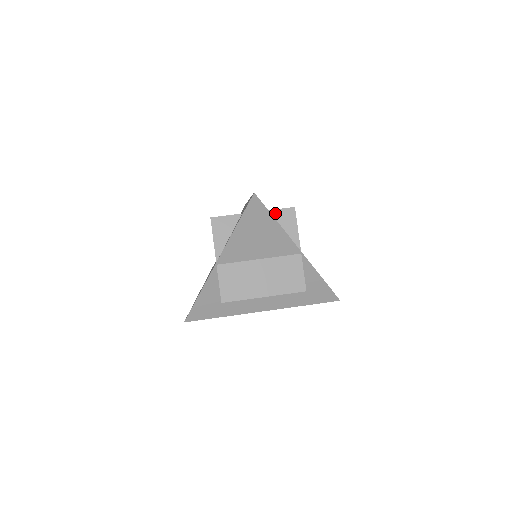
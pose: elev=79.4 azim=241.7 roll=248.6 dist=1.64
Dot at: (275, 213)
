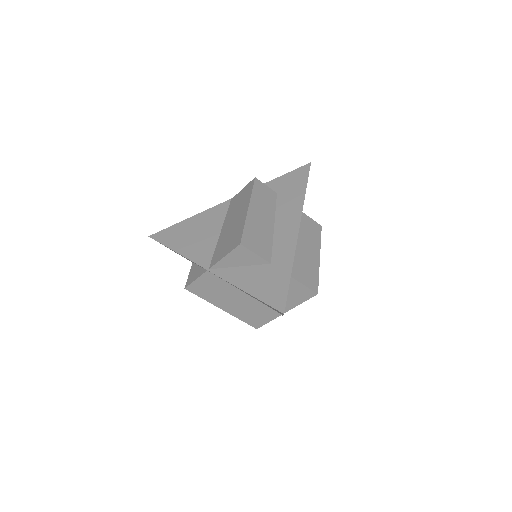
Dot at: (297, 284)
